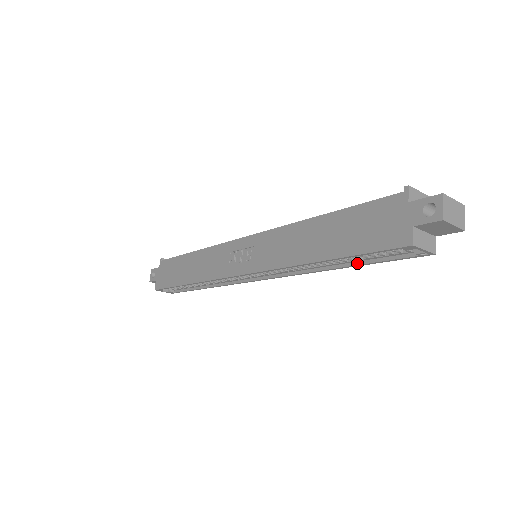
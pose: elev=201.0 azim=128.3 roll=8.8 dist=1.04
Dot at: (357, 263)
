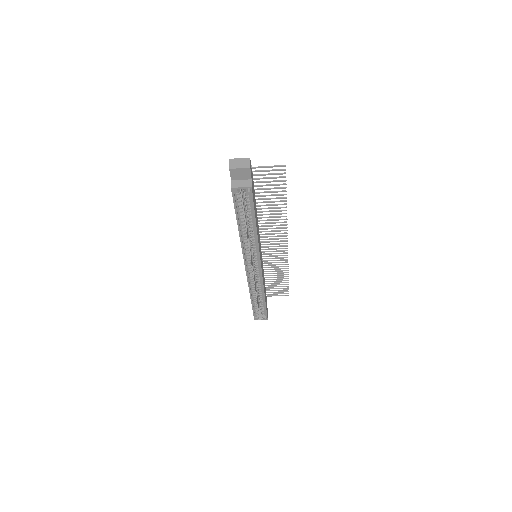
Dot at: (253, 218)
